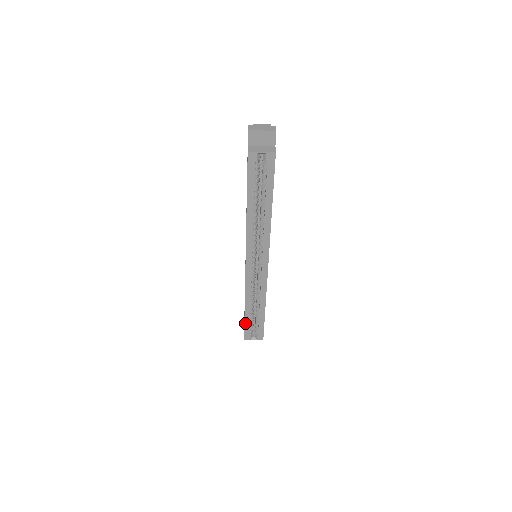
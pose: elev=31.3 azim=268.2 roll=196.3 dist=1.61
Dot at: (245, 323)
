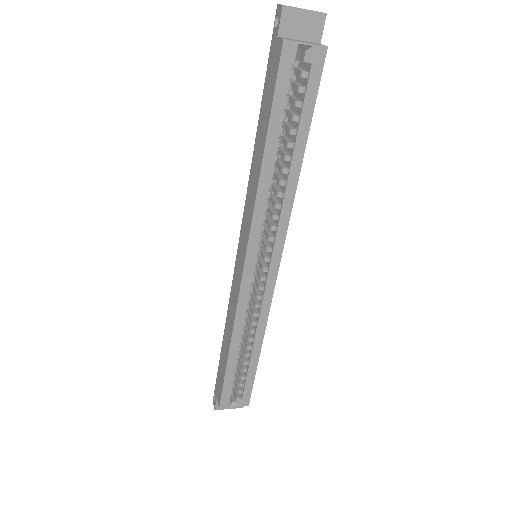
Dot at: (225, 377)
